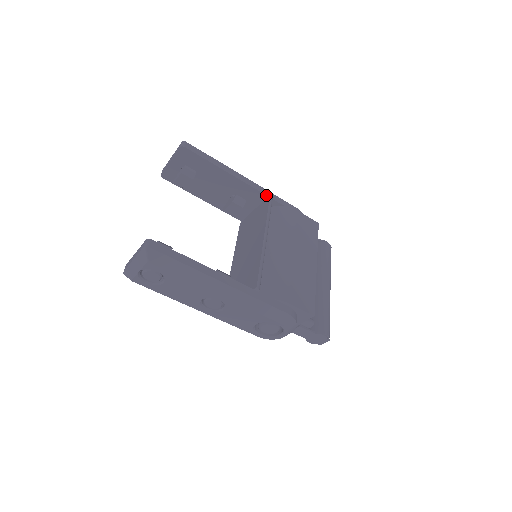
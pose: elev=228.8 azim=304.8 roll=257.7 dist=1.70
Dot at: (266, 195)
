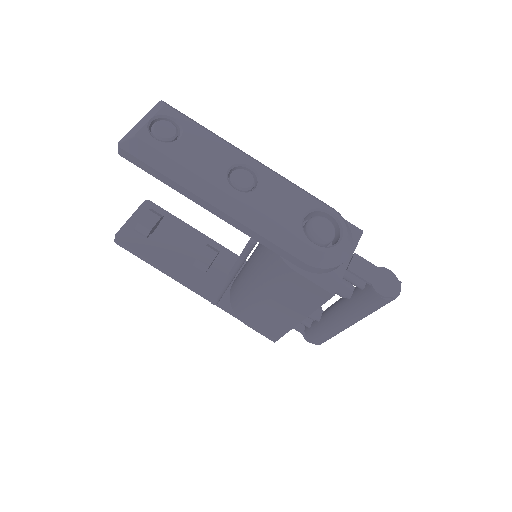
Dot at: (237, 255)
